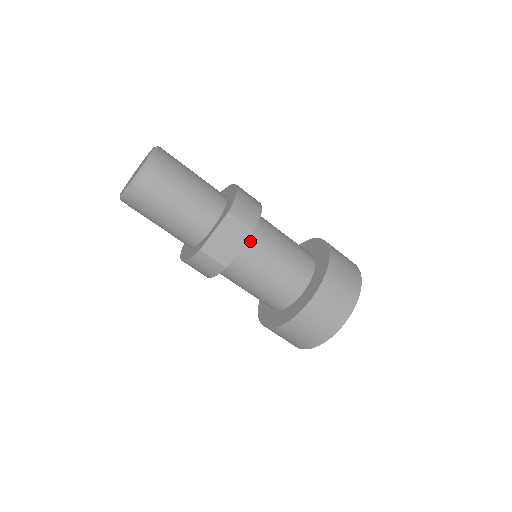
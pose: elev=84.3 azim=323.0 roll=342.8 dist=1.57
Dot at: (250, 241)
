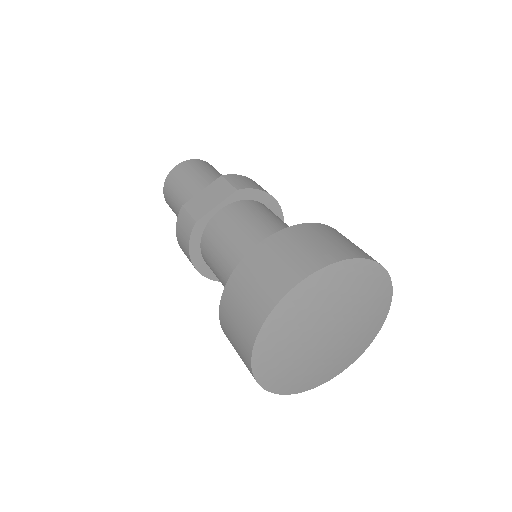
Dot at: (234, 206)
